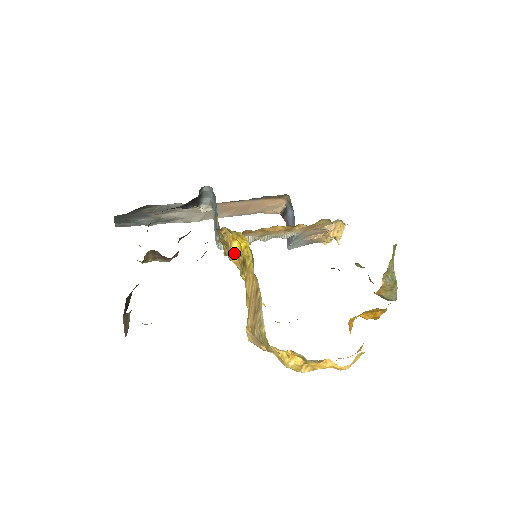
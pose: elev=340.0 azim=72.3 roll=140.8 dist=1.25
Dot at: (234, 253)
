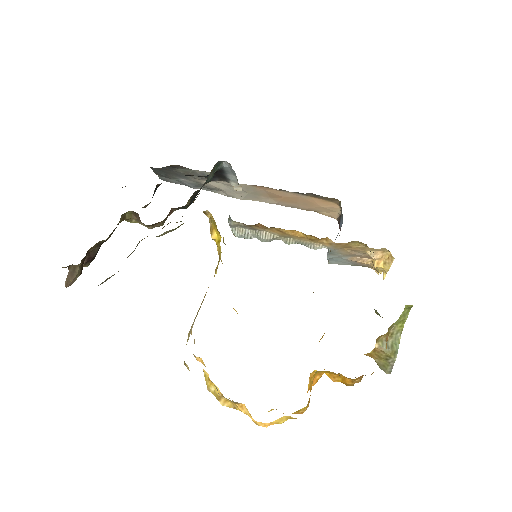
Dot at: occluded
